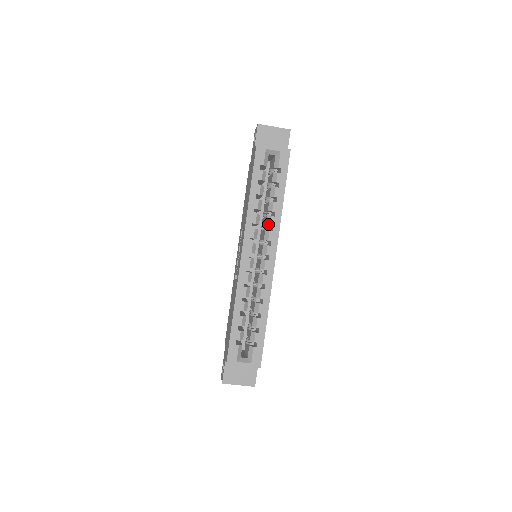
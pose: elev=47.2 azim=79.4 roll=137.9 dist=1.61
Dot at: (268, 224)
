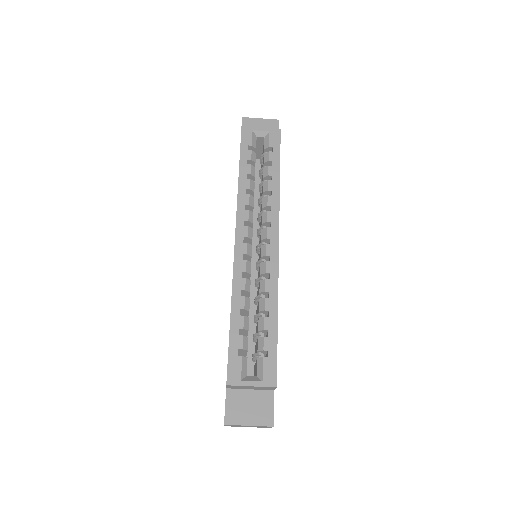
Dot at: (265, 205)
